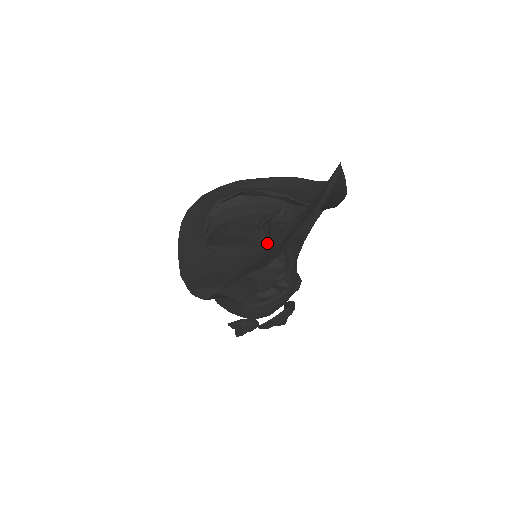
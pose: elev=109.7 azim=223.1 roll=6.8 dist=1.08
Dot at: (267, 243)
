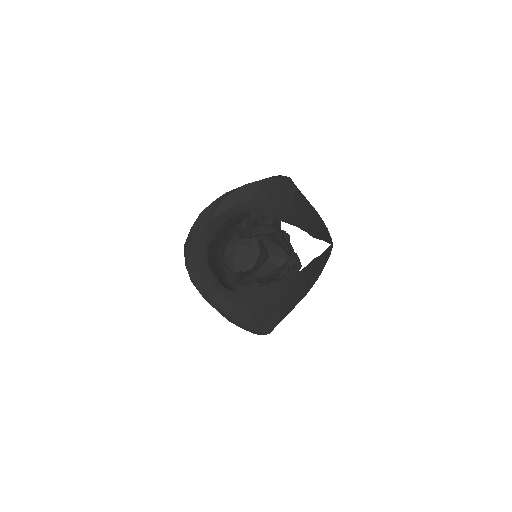
Dot at: (288, 281)
